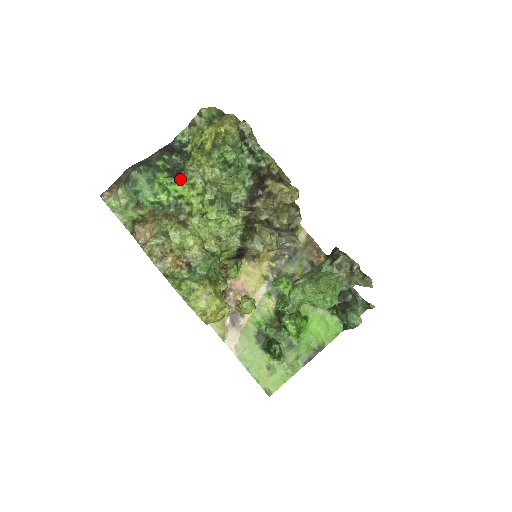
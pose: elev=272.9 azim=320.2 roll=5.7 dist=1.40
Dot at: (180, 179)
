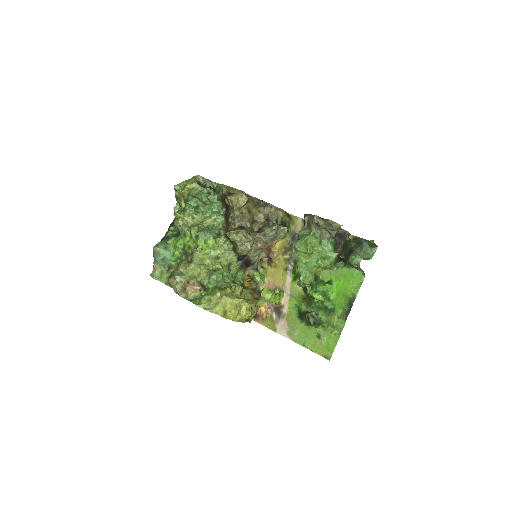
Dot at: occluded
